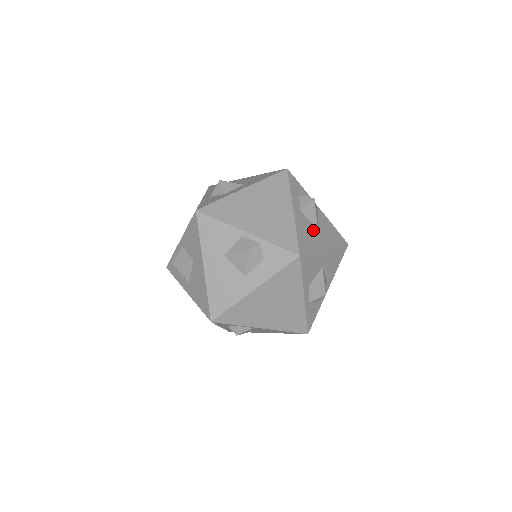
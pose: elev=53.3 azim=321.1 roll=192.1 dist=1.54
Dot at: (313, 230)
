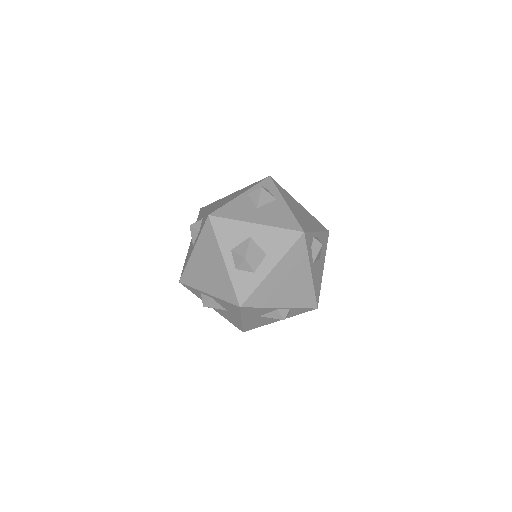
Dot at: (318, 267)
